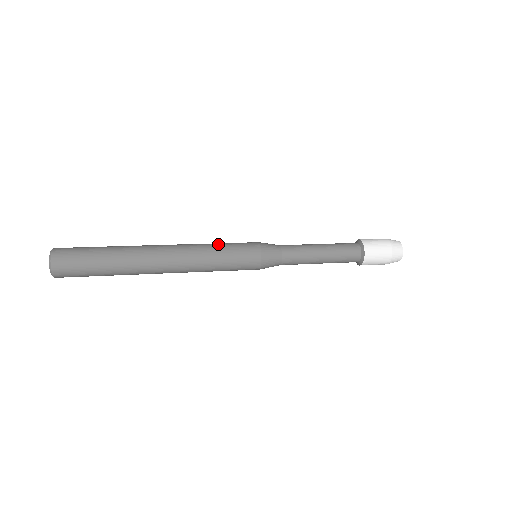
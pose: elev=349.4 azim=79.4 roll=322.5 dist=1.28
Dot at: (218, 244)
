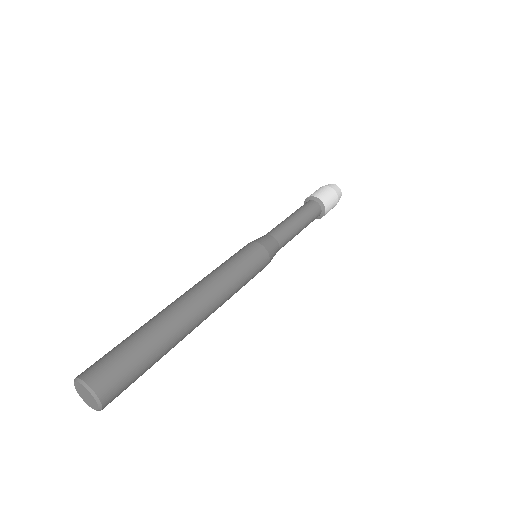
Dot at: (242, 276)
